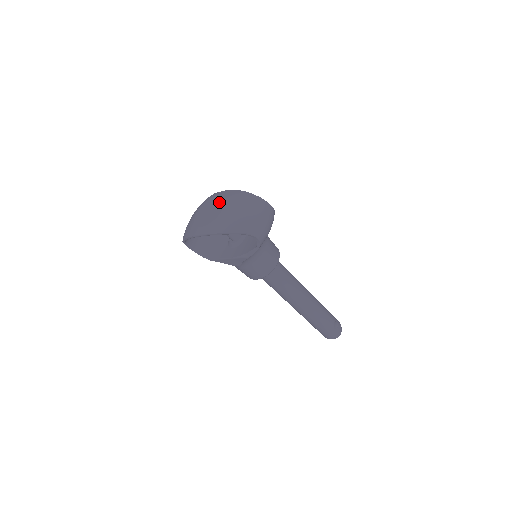
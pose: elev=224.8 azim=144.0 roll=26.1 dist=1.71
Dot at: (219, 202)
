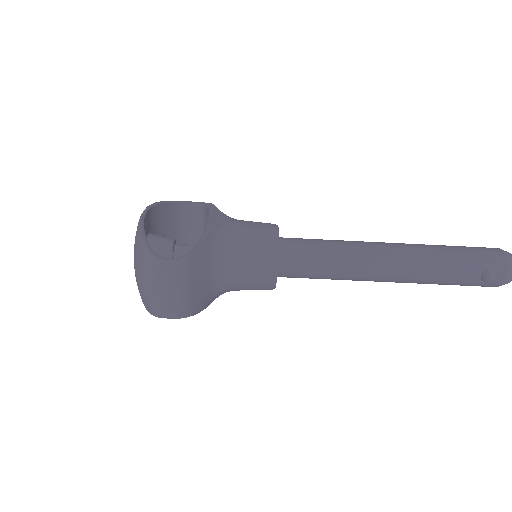
Dot at: occluded
